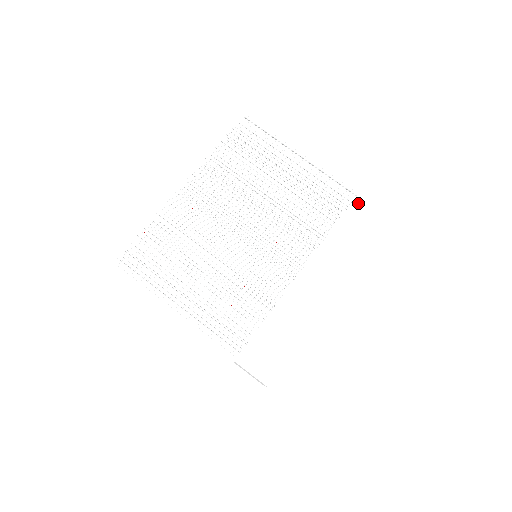
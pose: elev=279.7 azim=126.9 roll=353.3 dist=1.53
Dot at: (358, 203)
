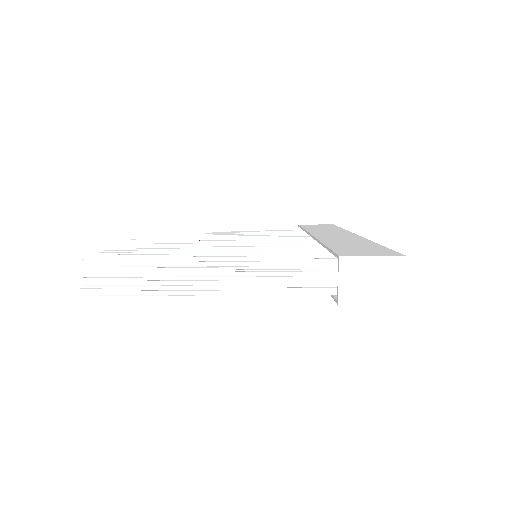
Dot at: (306, 226)
